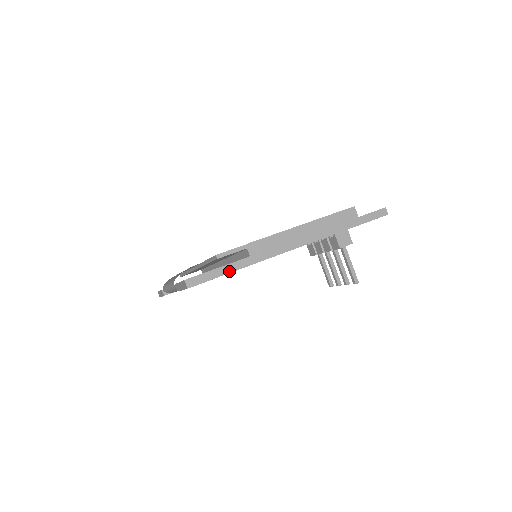
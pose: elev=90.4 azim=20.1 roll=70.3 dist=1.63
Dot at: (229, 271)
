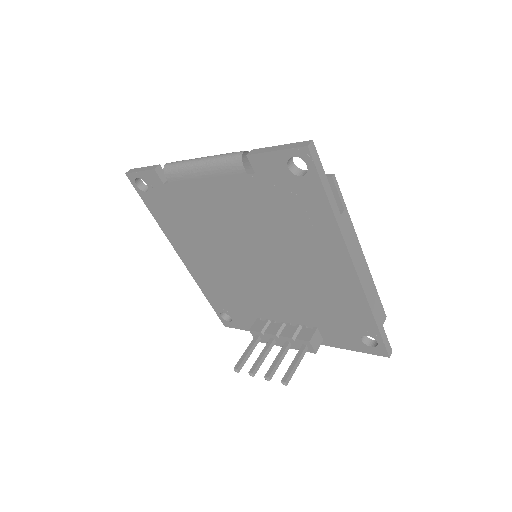
Dot at: (328, 194)
